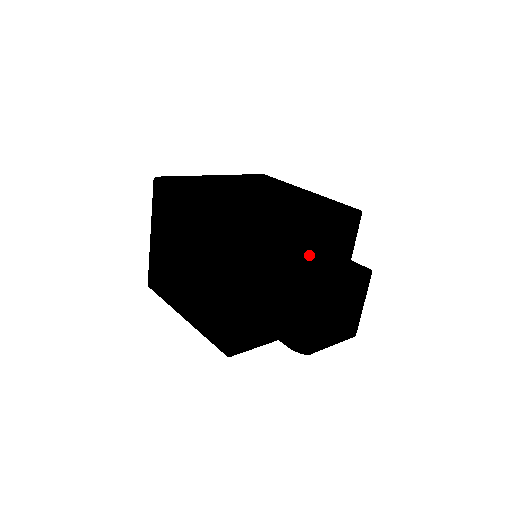
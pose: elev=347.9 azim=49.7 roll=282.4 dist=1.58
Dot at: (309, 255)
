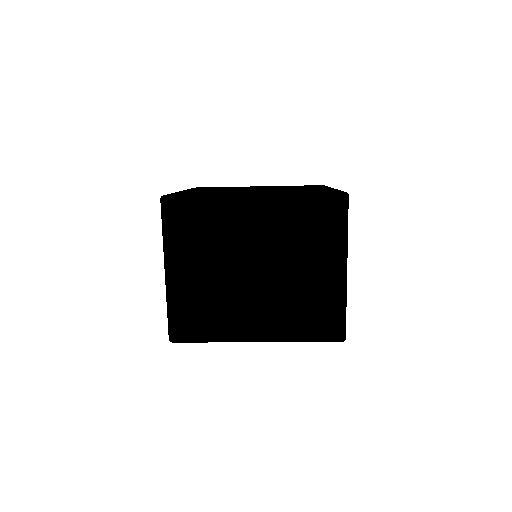
Dot at: (245, 235)
